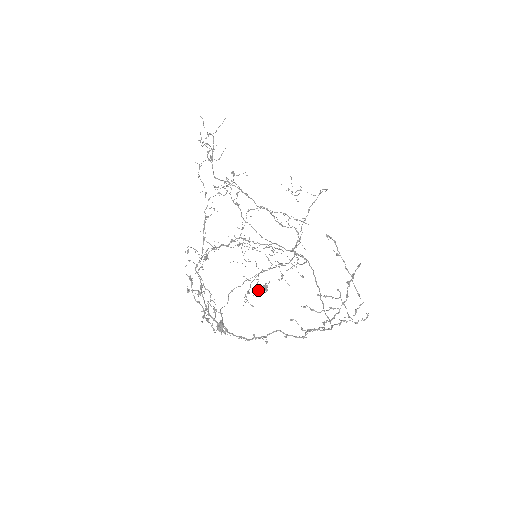
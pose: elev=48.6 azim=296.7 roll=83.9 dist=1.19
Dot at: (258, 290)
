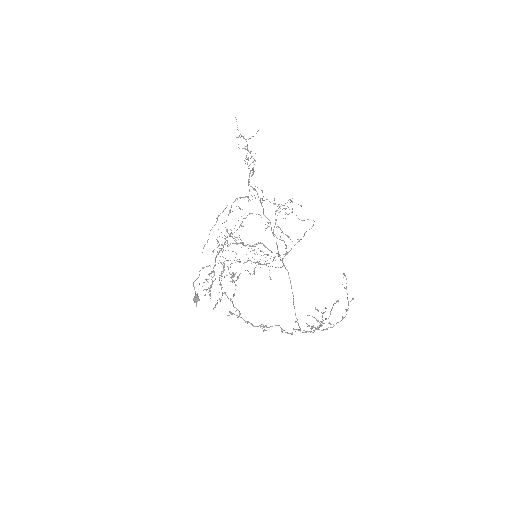
Dot at: (227, 275)
